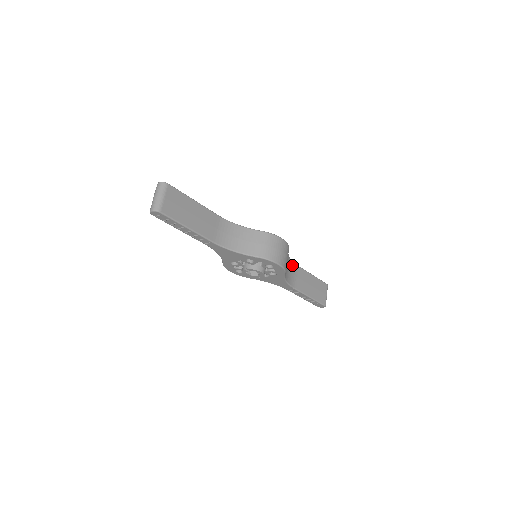
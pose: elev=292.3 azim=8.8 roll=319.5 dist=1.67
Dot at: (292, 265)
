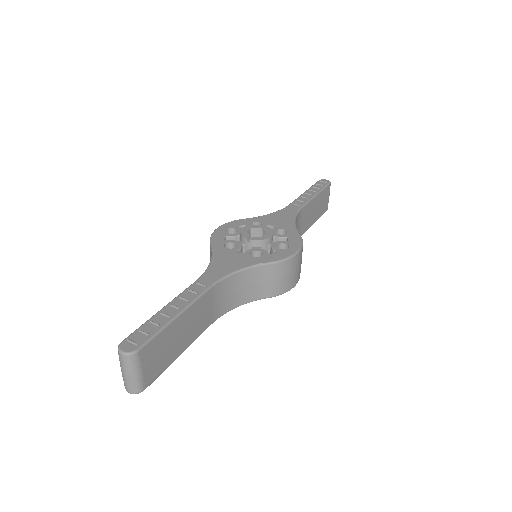
Dot at: (297, 219)
